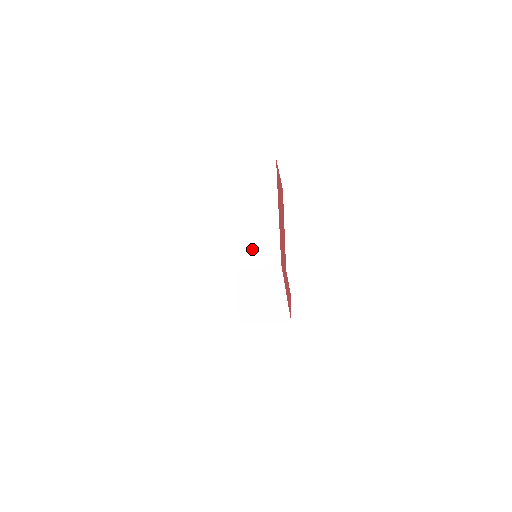
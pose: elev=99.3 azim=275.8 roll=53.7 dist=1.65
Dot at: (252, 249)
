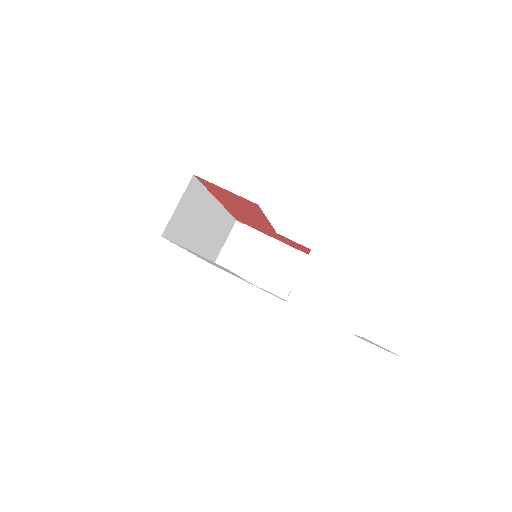
Dot at: (215, 242)
